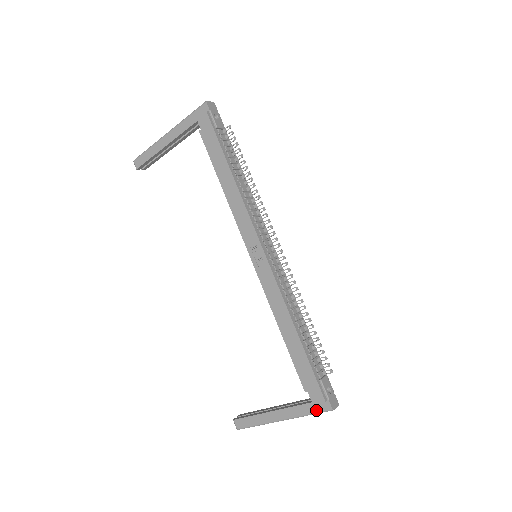
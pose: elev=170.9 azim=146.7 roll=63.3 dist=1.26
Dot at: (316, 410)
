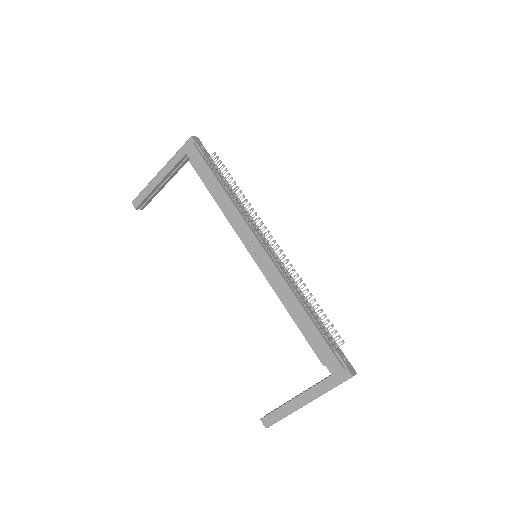
Dot at: (337, 381)
